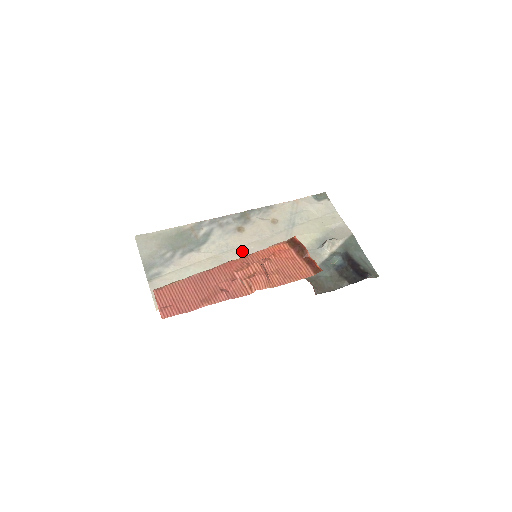
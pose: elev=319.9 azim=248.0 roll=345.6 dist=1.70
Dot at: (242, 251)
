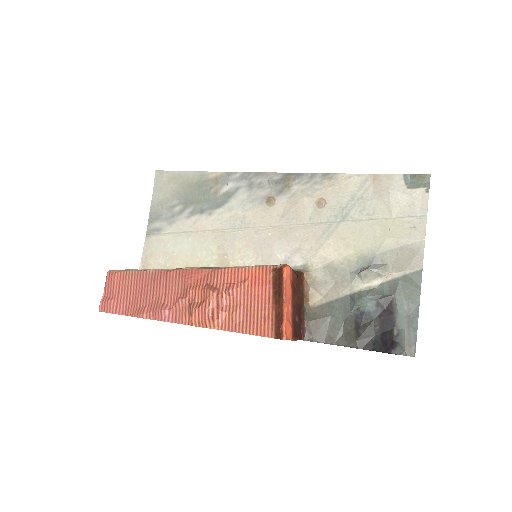
Dot at: (255, 235)
